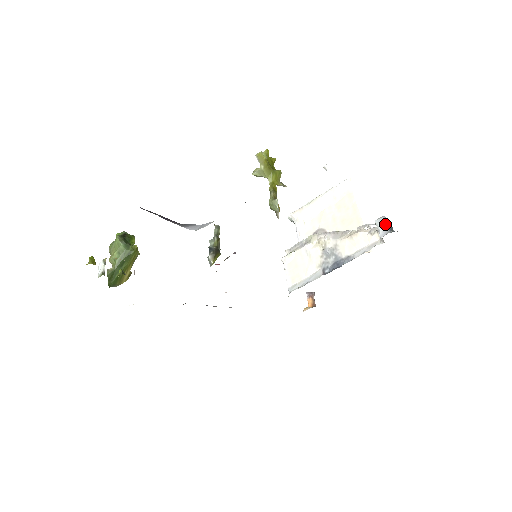
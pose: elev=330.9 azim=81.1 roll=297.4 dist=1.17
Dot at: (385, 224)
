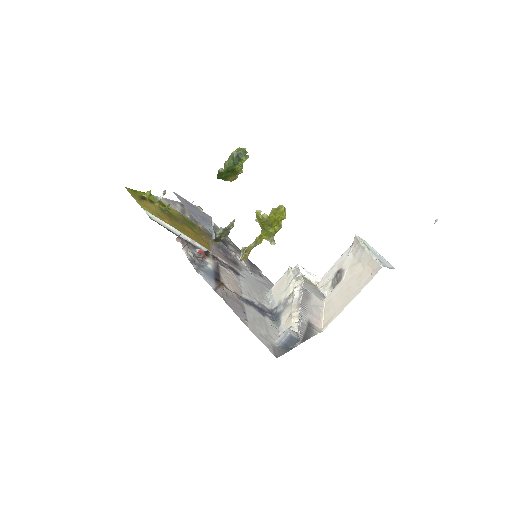
Dot at: (283, 338)
